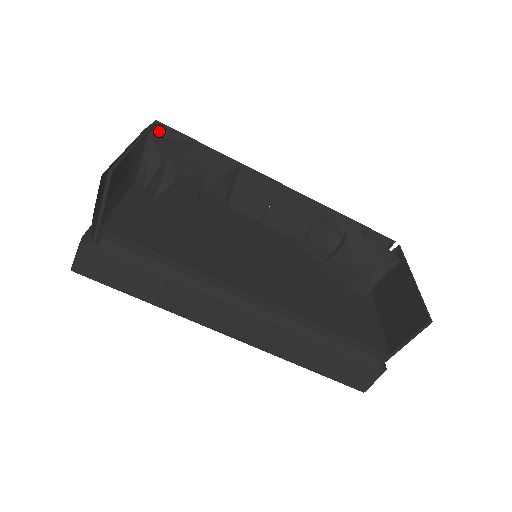
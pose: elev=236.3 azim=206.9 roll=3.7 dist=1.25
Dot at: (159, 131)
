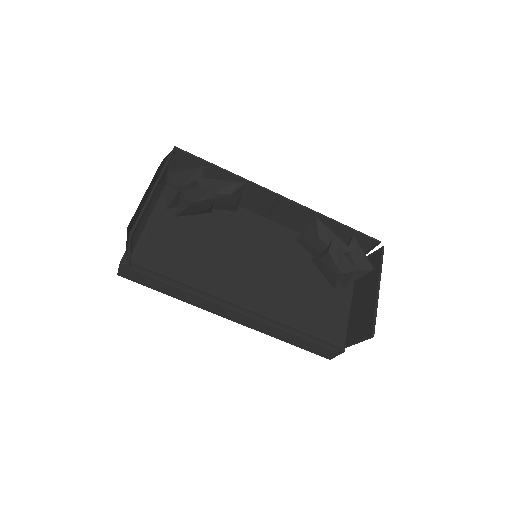
Dot at: (178, 153)
